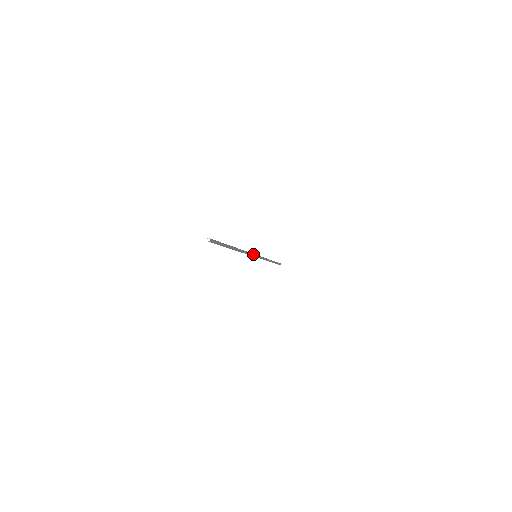
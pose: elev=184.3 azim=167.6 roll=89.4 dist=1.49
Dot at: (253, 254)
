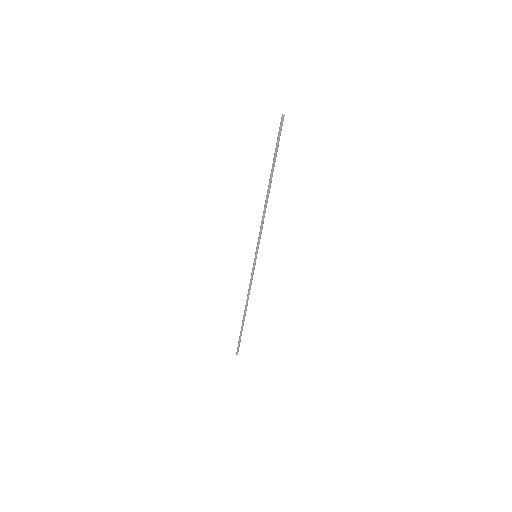
Dot at: occluded
